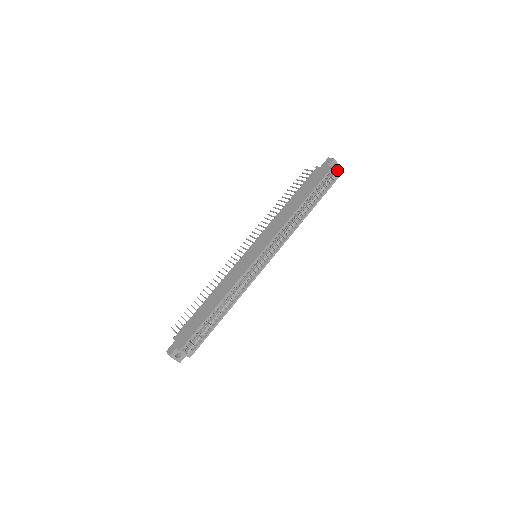
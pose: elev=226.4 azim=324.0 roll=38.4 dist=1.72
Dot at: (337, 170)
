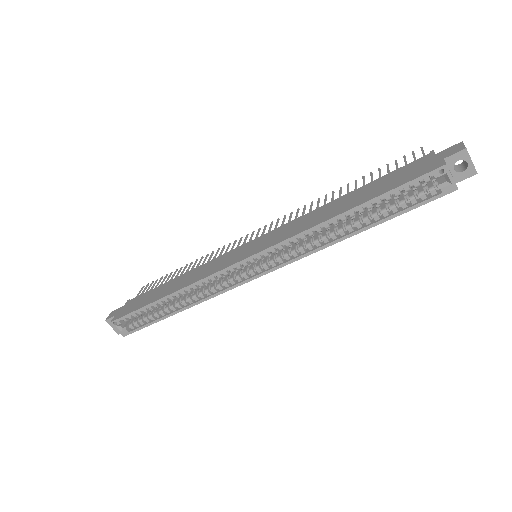
Dot at: (466, 174)
